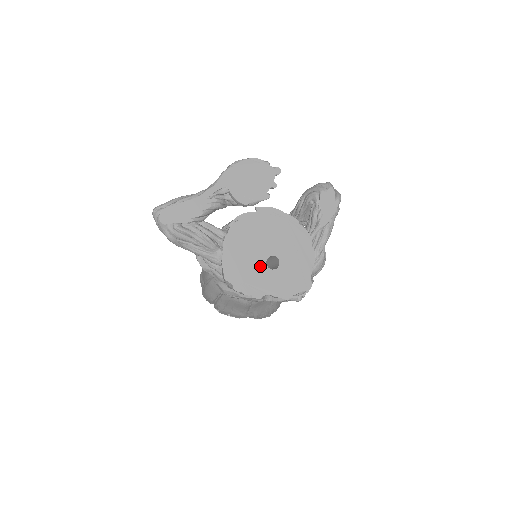
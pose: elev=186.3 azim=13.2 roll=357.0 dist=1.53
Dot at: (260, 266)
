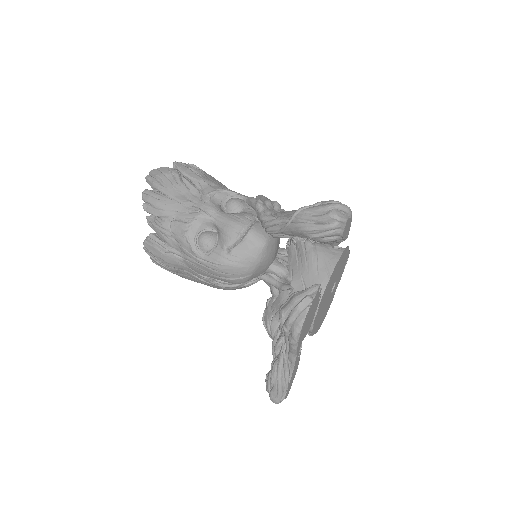
Dot at: (329, 299)
